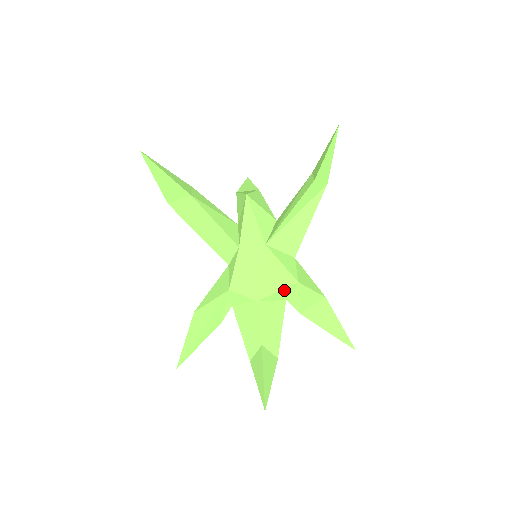
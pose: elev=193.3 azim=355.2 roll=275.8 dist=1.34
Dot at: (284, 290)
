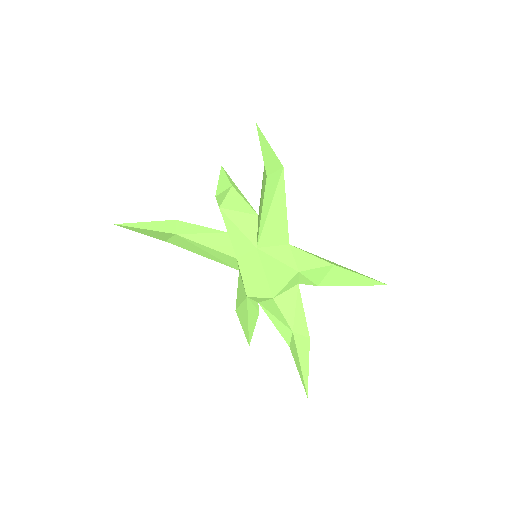
Dot at: (290, 282)
